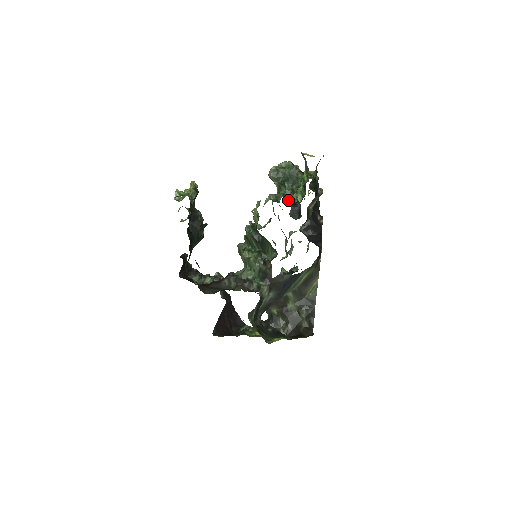
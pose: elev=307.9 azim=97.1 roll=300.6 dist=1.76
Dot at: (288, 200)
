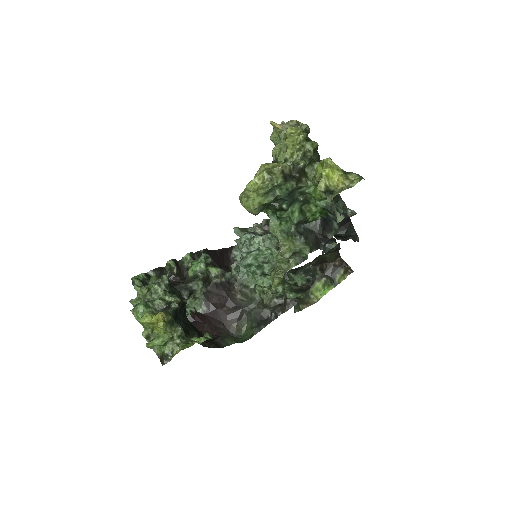
Dot at: (317, 248)
